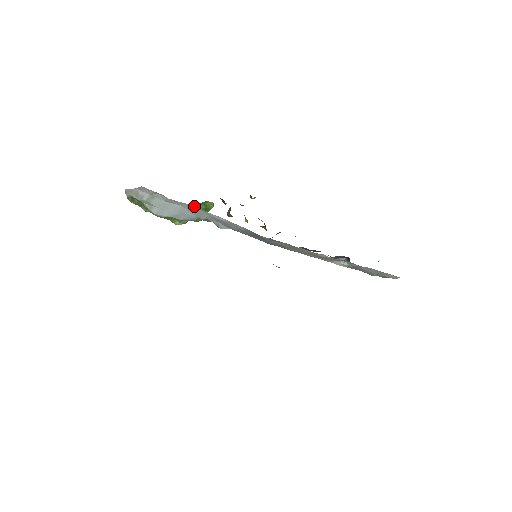
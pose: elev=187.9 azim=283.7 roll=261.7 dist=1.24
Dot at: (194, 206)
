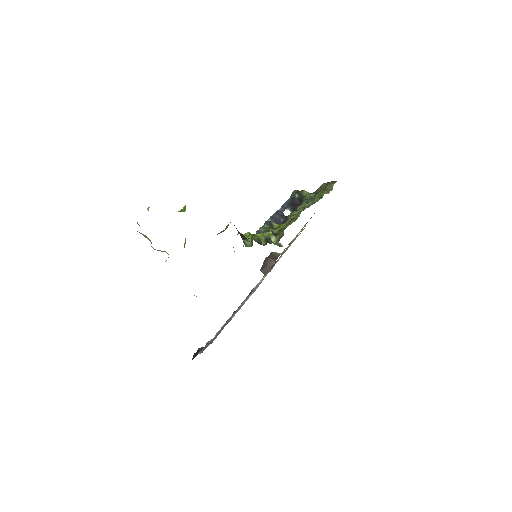
Dot at: occluded
